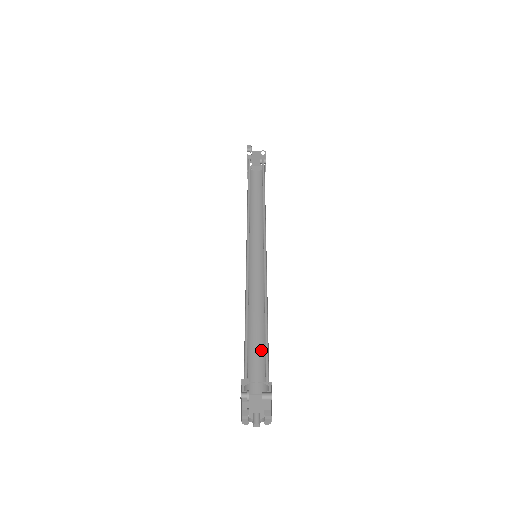
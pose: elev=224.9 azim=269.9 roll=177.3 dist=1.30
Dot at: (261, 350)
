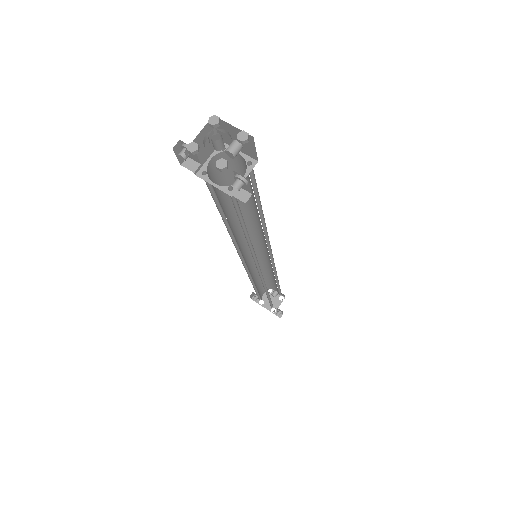
Dot at: occluded
